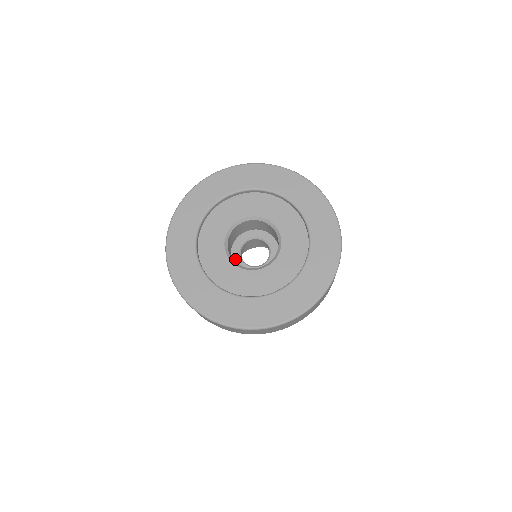
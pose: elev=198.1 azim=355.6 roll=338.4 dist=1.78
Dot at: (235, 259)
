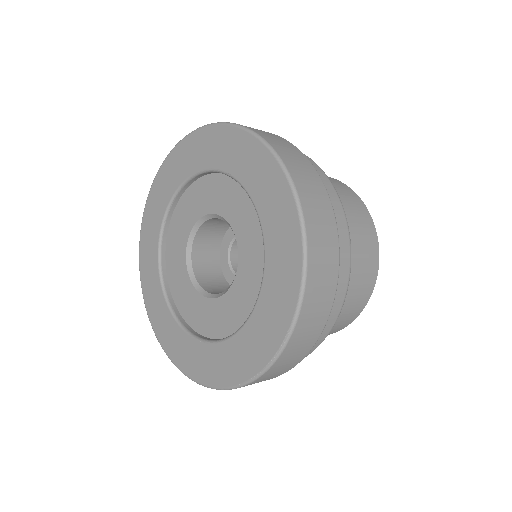
Dot at: (231, 281)
